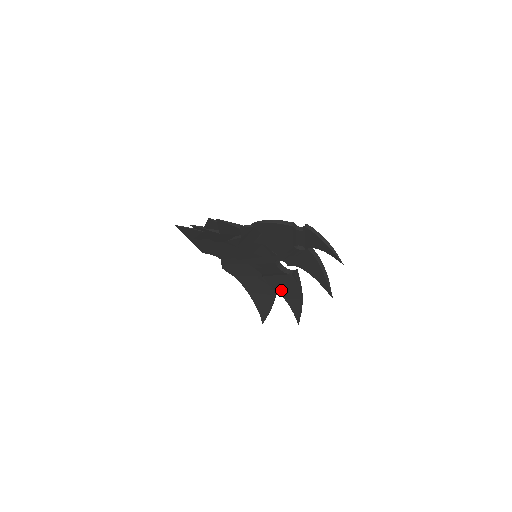
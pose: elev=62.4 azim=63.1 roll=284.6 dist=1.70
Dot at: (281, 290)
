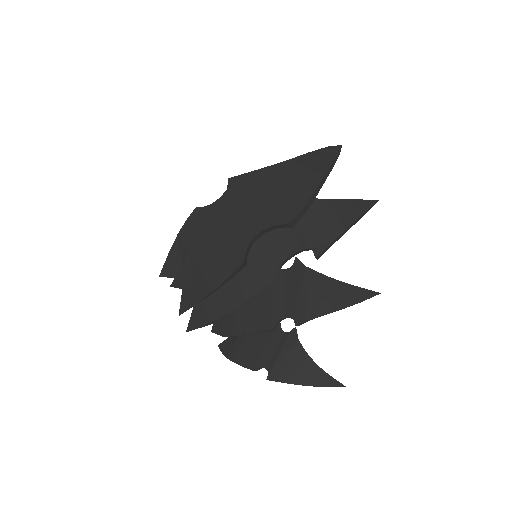
Dot at: occluded
